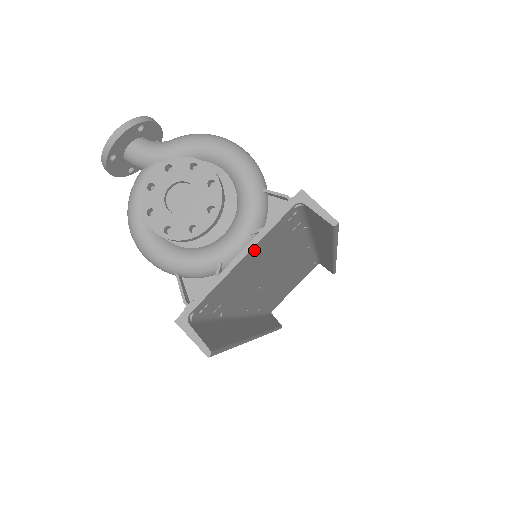
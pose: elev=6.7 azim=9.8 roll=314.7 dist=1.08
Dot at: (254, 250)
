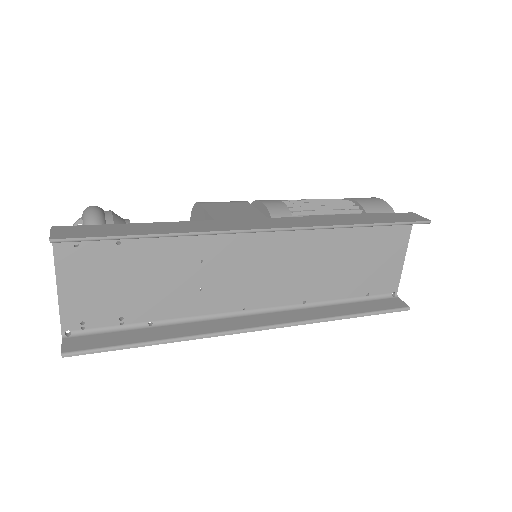
Dot at: (65, 277)
